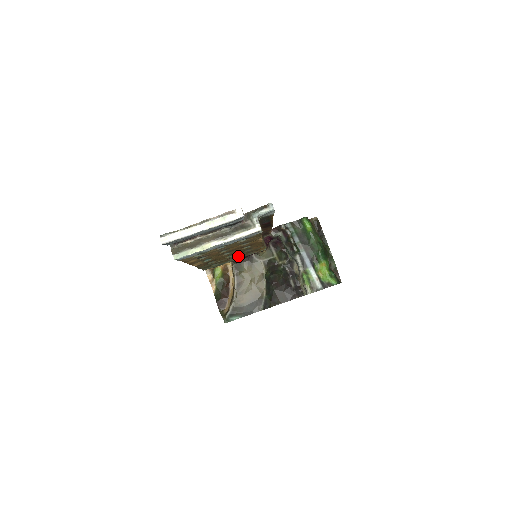
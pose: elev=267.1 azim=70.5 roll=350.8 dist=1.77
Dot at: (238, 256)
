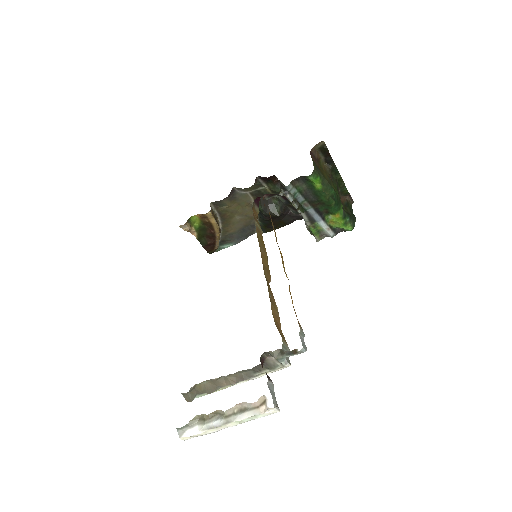
Dot at: occluded
